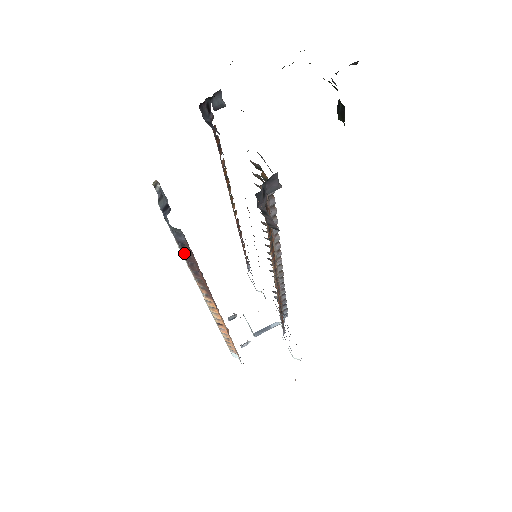
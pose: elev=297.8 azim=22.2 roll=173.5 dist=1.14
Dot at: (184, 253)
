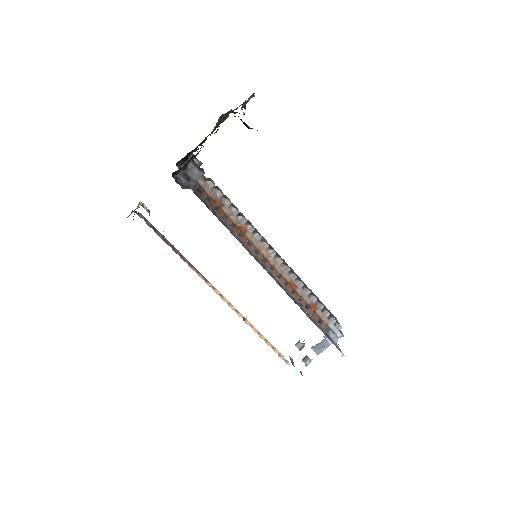
Dot at: (161, 238)
